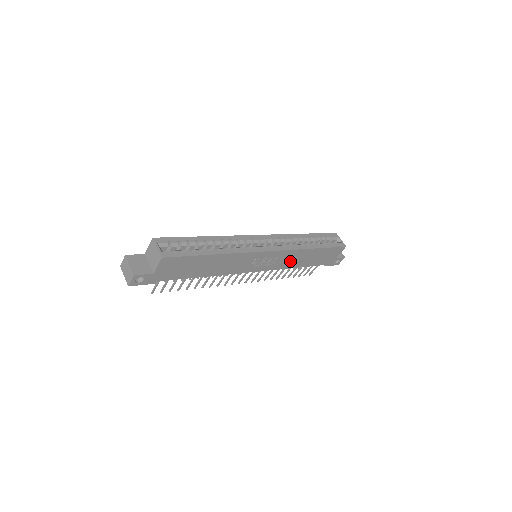
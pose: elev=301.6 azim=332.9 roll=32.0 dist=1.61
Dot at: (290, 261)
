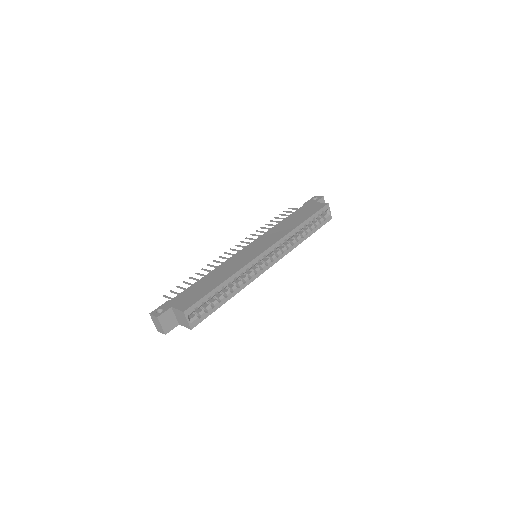
Dot at: occluded
